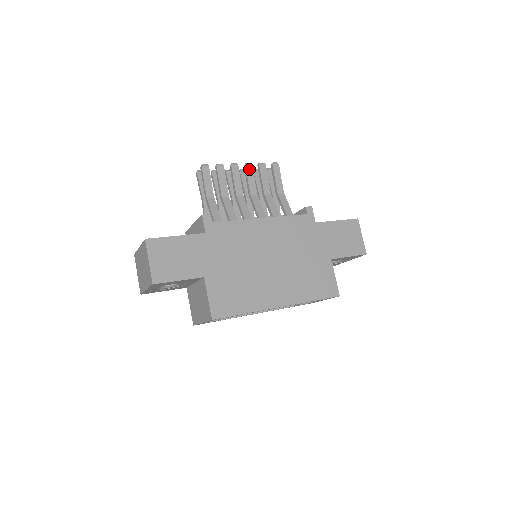
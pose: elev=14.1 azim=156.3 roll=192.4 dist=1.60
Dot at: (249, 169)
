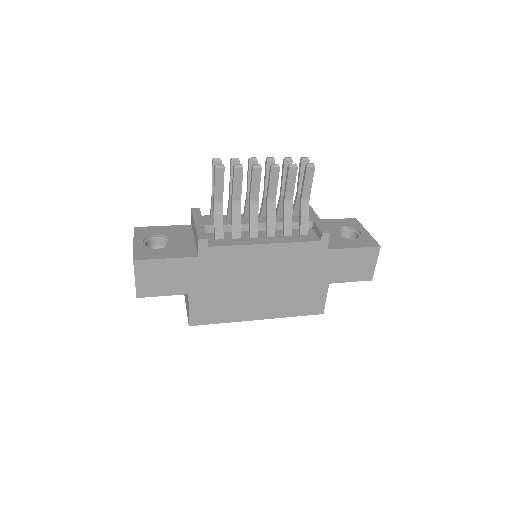
Dot at: (274, 172)
